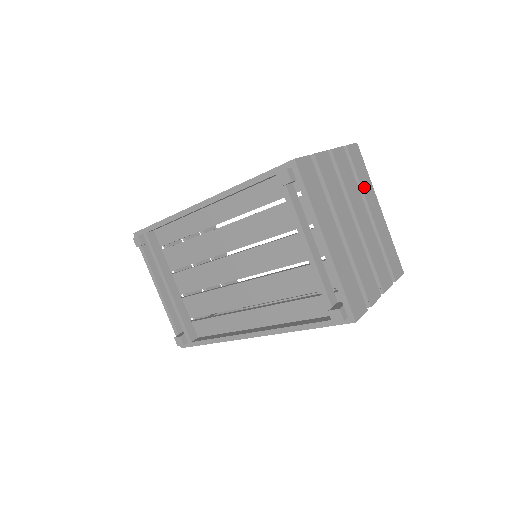
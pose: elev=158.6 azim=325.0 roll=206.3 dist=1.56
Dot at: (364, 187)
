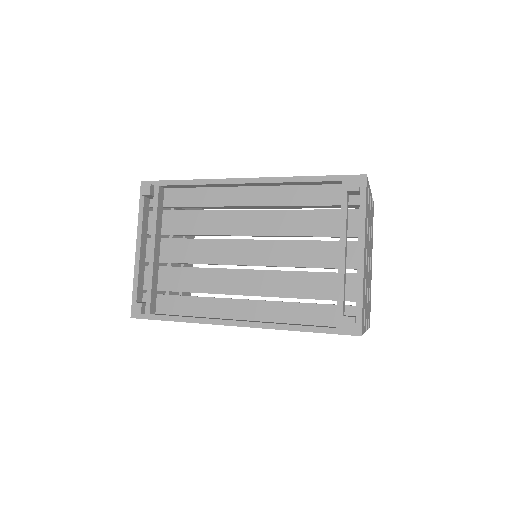
Dot at: occluded
